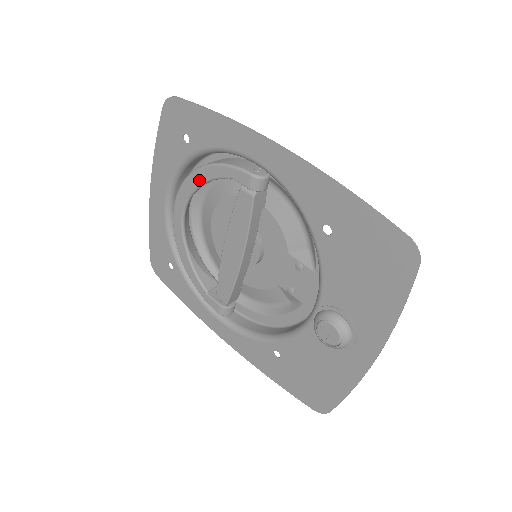
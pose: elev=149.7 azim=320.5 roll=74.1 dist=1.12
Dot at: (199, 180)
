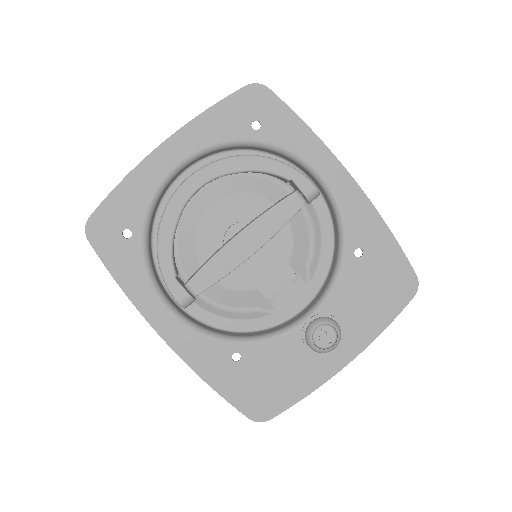
Dot at: (251, 166)
